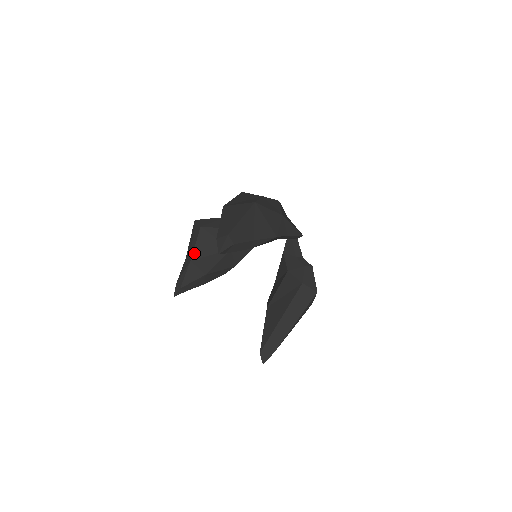
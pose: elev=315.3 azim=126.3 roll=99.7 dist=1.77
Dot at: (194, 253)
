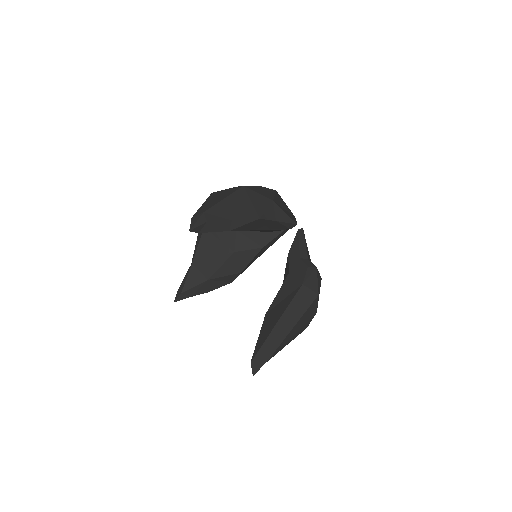
Dot at: (196, 255)
